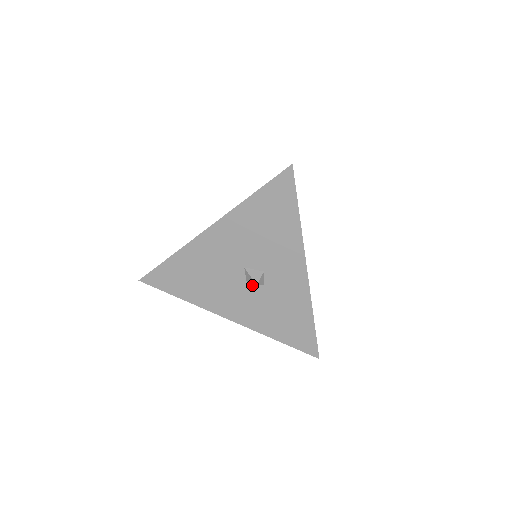
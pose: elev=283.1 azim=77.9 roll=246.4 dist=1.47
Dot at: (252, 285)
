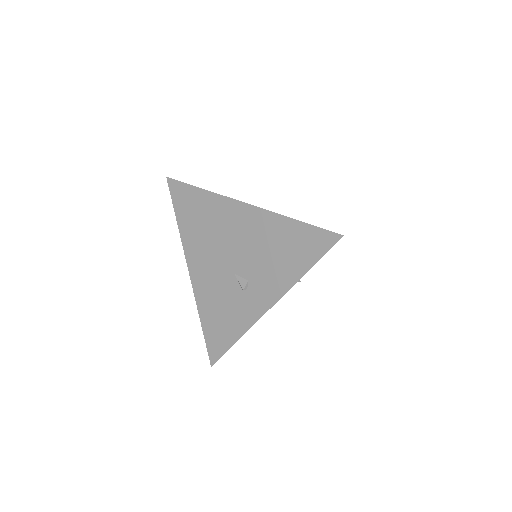
Dot at: occluded
